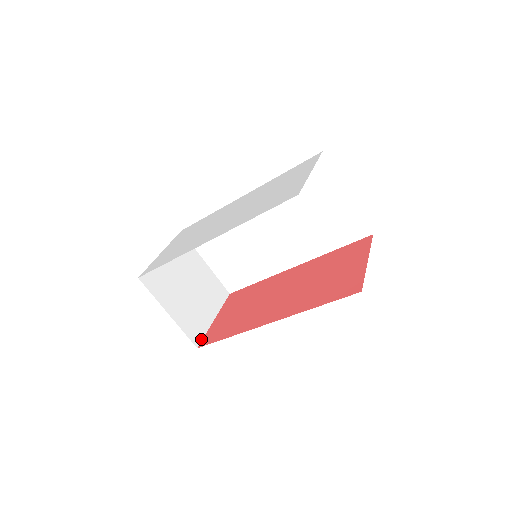
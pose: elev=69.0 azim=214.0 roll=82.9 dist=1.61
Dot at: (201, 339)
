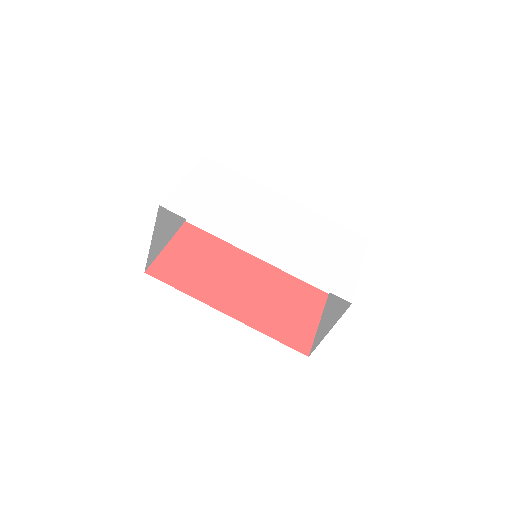
Dot at: (151, 264)
